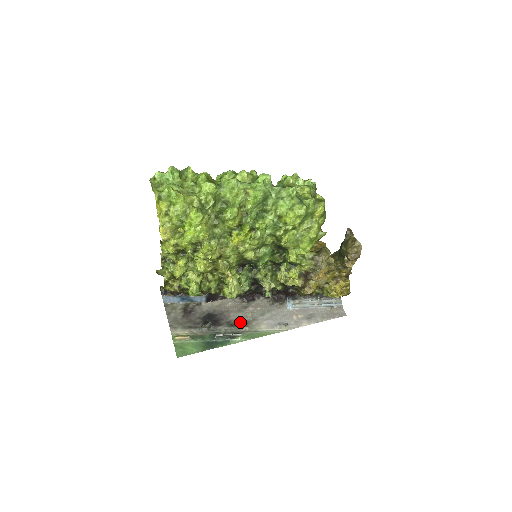
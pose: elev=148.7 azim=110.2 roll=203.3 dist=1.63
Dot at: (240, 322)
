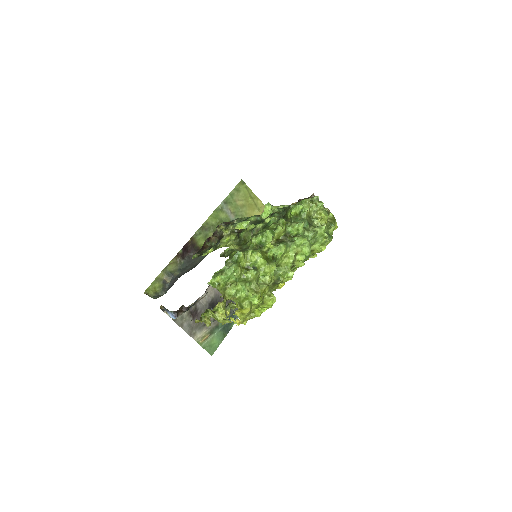
Dot at: occluded
